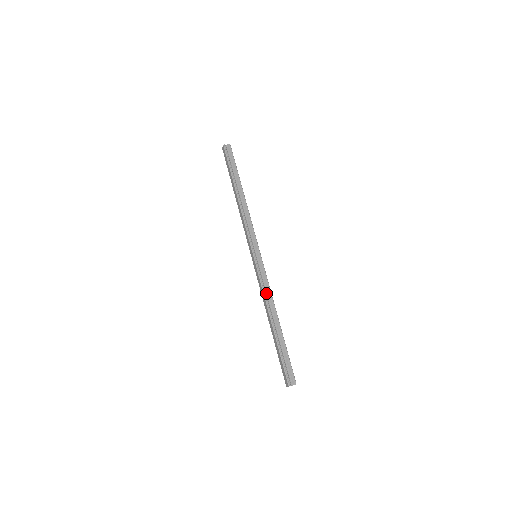
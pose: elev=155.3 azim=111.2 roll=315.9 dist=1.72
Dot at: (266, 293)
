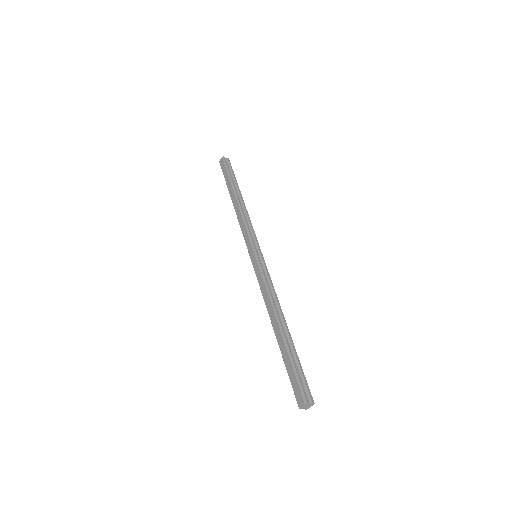
Dot at: (270, 292)
